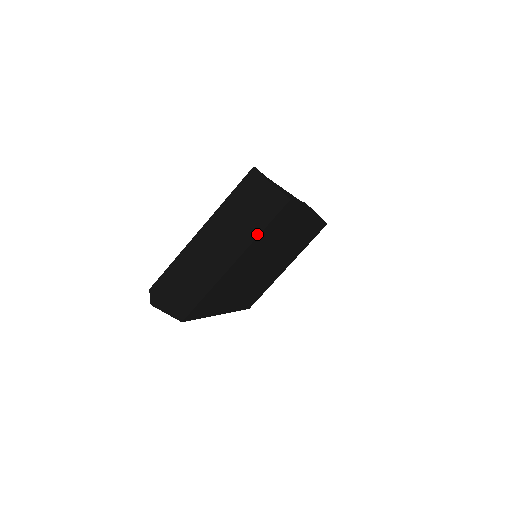
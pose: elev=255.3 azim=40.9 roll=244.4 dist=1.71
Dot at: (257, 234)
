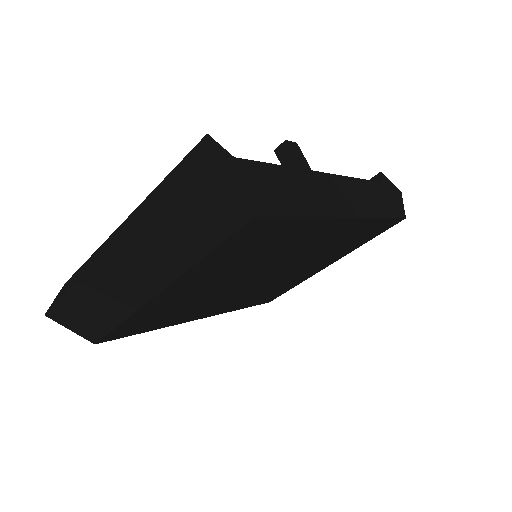
Dot at: (195, 259)
